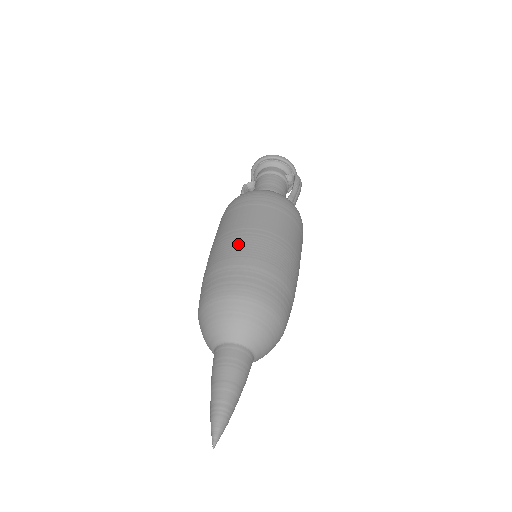
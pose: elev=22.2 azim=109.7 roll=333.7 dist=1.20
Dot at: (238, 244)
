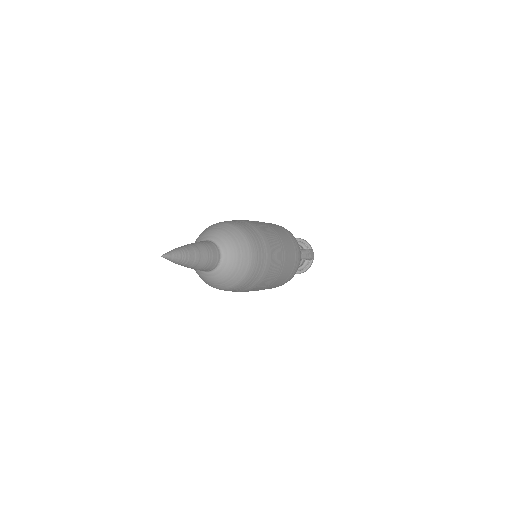
Dot at: occluded
